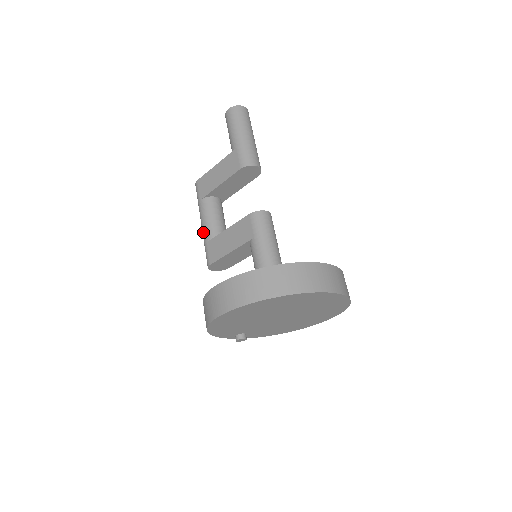
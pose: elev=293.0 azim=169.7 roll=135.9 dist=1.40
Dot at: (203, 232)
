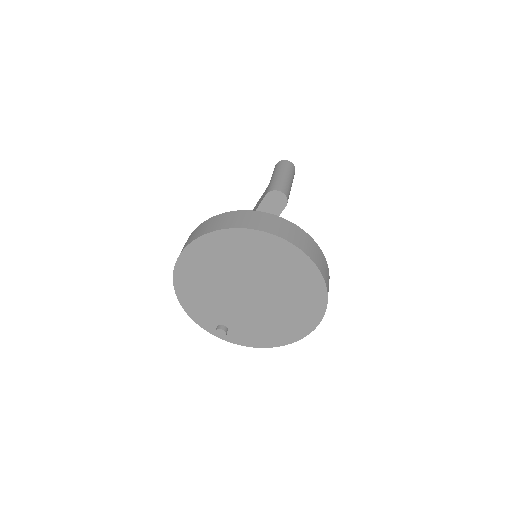
Dot at: occluded
